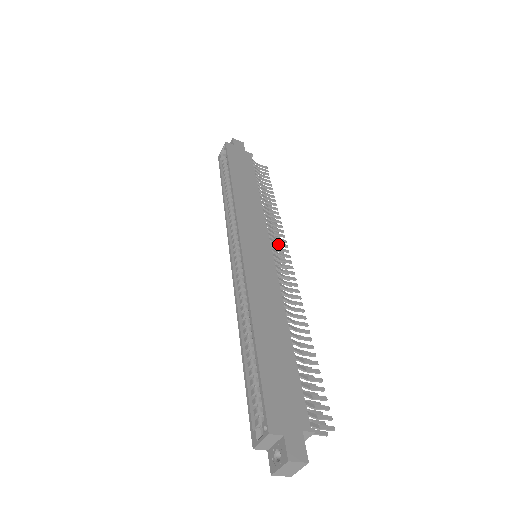
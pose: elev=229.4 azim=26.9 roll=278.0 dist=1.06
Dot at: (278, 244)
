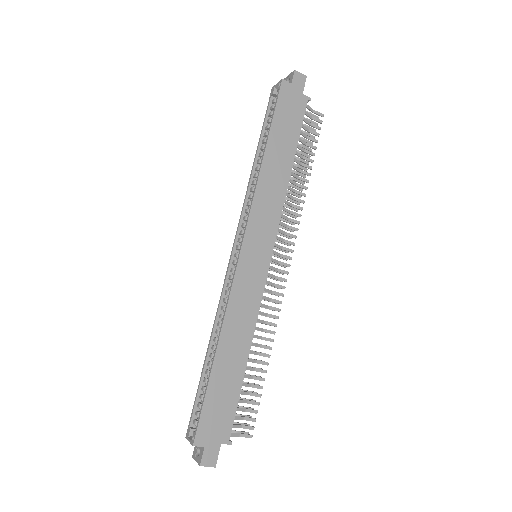
Dot at: (285, 242)
